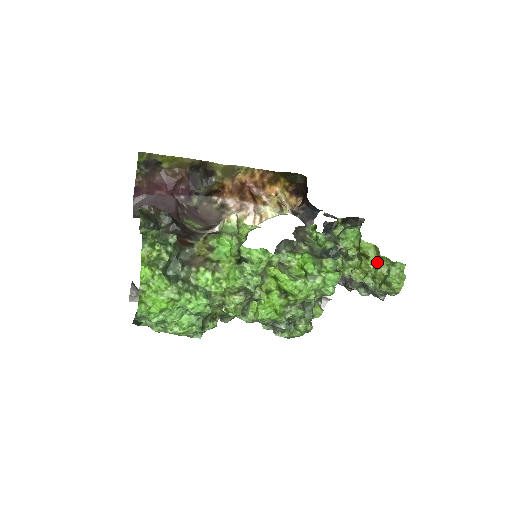
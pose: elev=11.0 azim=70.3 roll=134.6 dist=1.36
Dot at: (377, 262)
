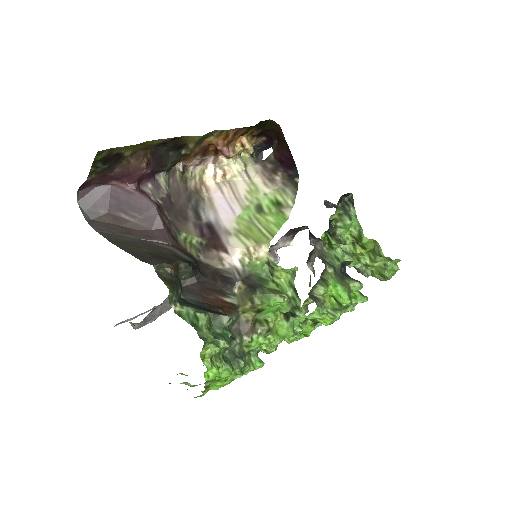
Dot at: (376, 257)
